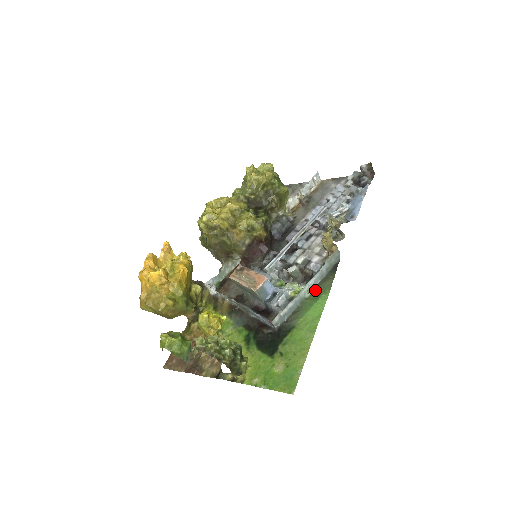
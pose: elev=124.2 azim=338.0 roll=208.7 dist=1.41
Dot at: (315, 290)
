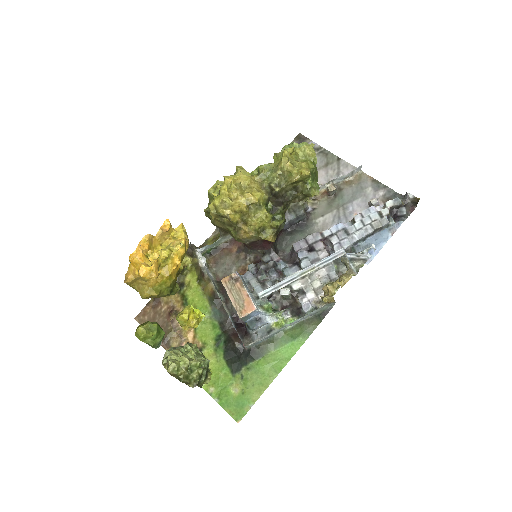
Dot at: (296, 326)
